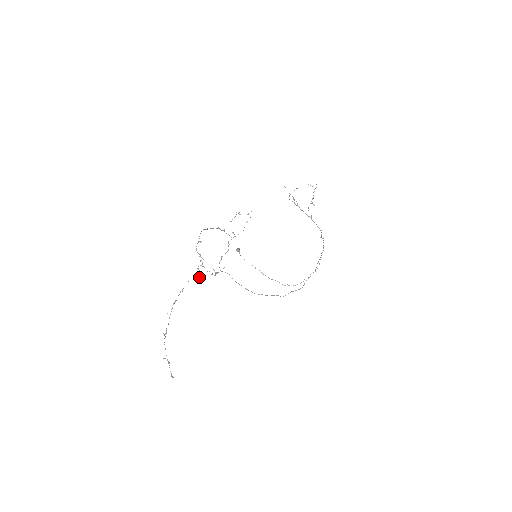
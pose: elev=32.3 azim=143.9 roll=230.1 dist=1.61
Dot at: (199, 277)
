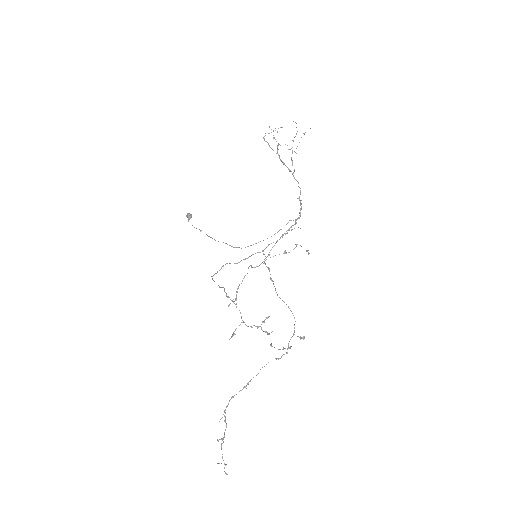
Dot at: (232, 336)
